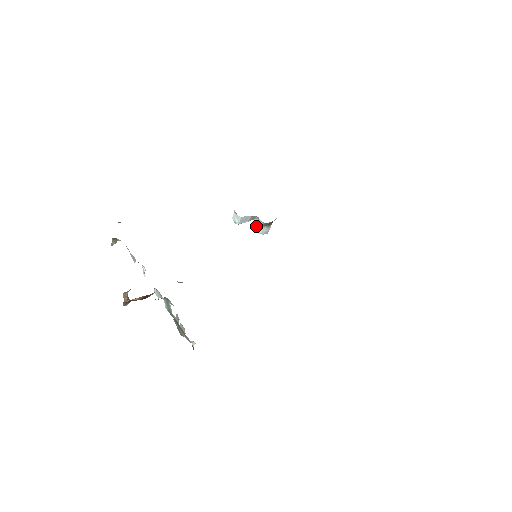
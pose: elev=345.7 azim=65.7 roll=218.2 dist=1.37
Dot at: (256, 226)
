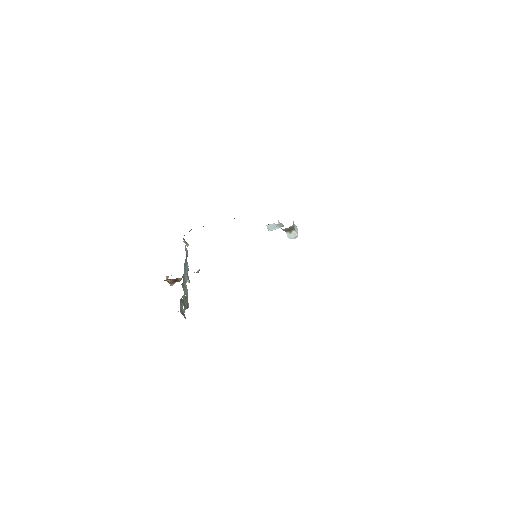
Dot at: occluded
